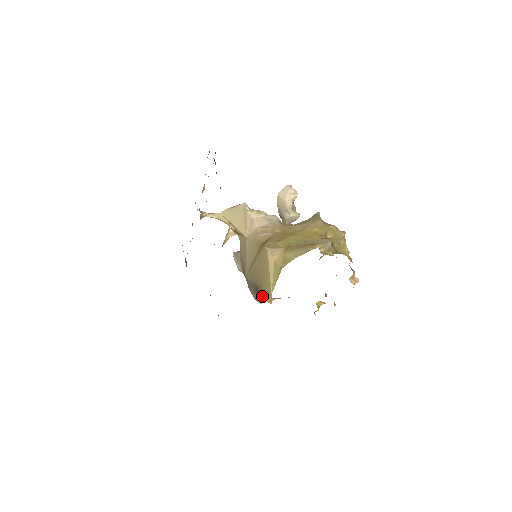
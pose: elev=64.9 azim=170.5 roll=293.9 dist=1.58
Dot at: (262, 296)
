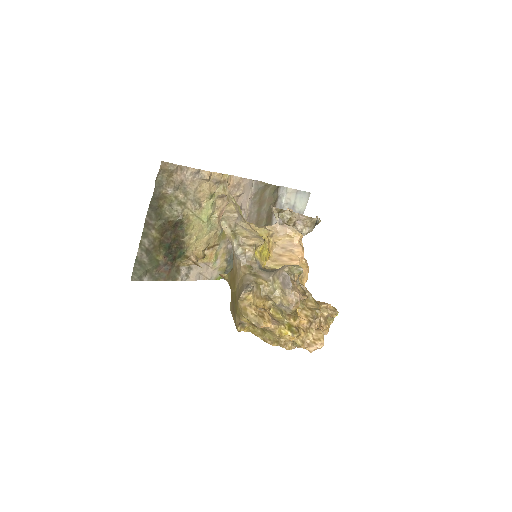
Dot at: occluded
